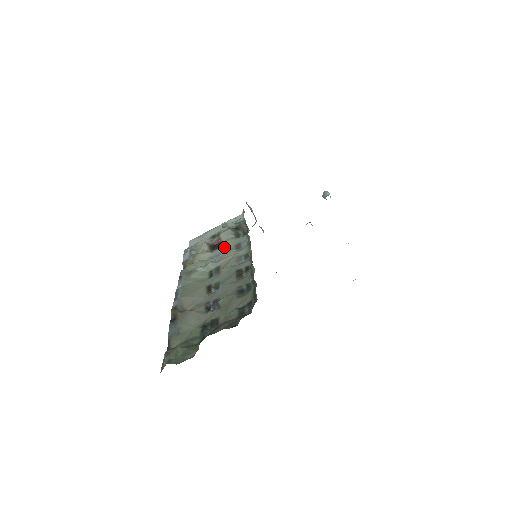
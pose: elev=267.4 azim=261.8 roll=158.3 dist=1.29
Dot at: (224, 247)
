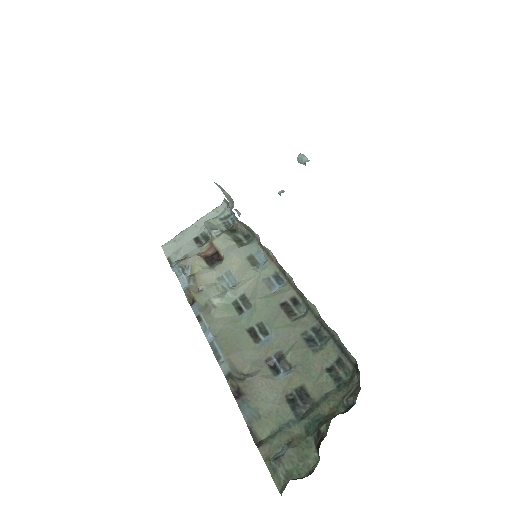
Dot at: (231, 262)
